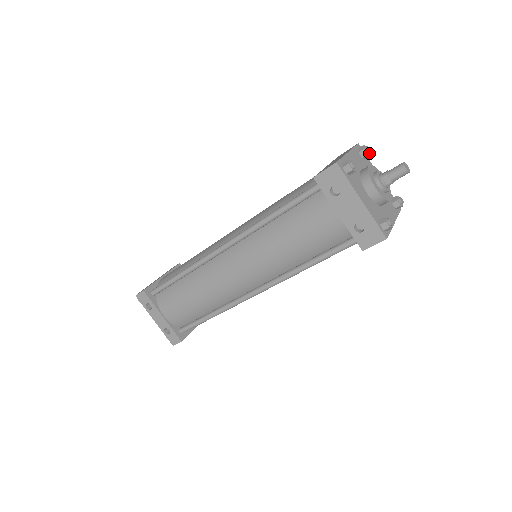
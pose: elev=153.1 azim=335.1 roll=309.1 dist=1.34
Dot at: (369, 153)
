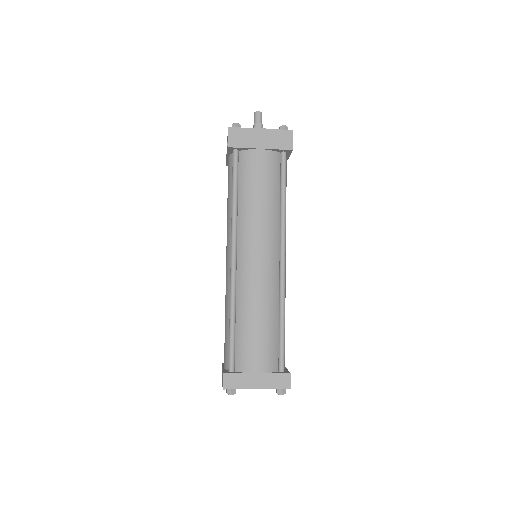
Dot at: occluded
